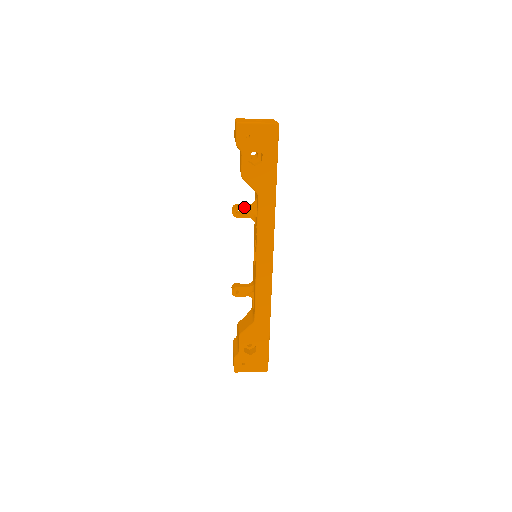
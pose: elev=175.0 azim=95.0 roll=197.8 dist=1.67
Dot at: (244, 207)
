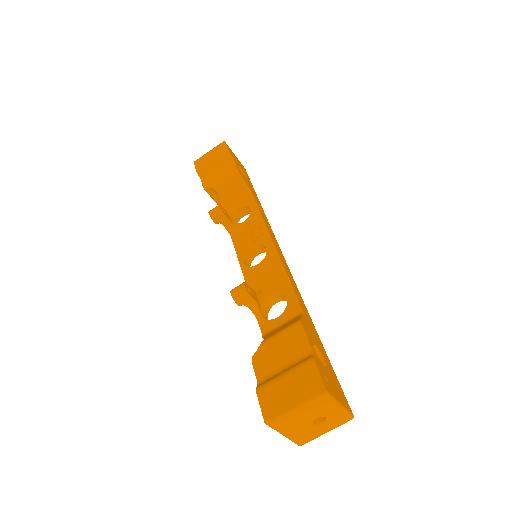
Dot at: (226, 212)
